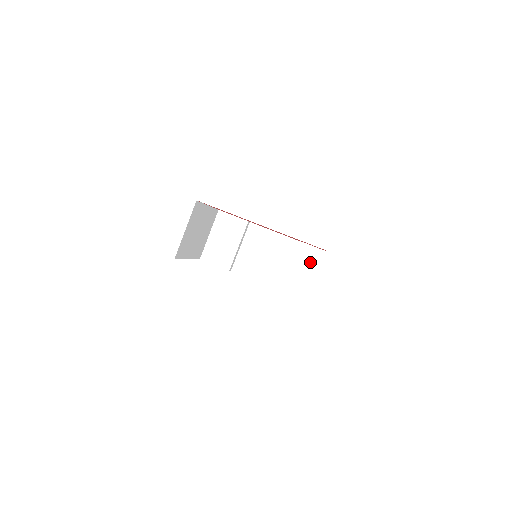
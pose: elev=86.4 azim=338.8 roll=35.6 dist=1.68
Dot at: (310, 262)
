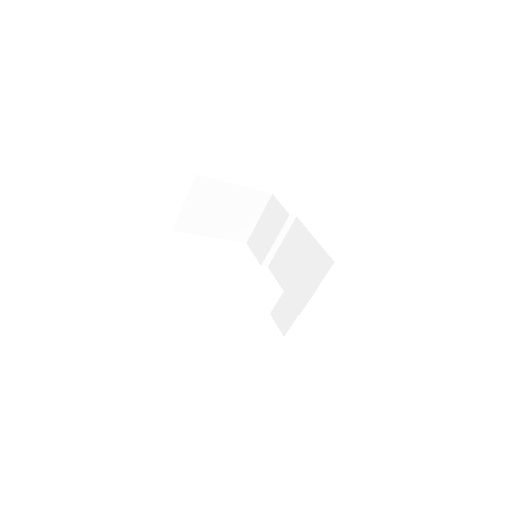
Dot at: (303, 286)
